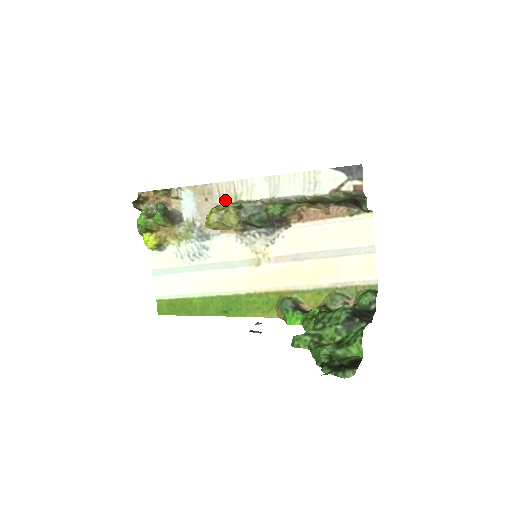
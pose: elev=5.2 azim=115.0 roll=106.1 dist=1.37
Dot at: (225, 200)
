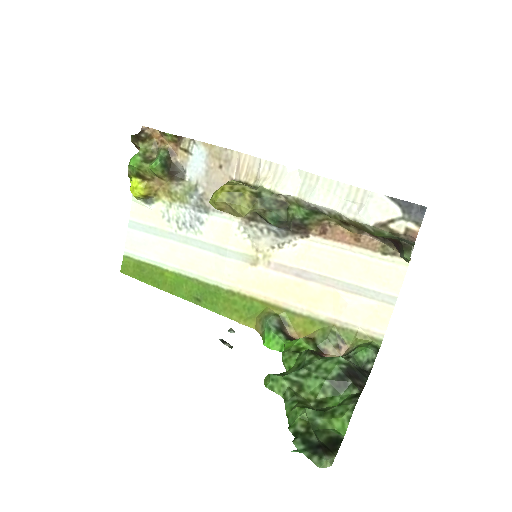
Dot at: (243, 177)
